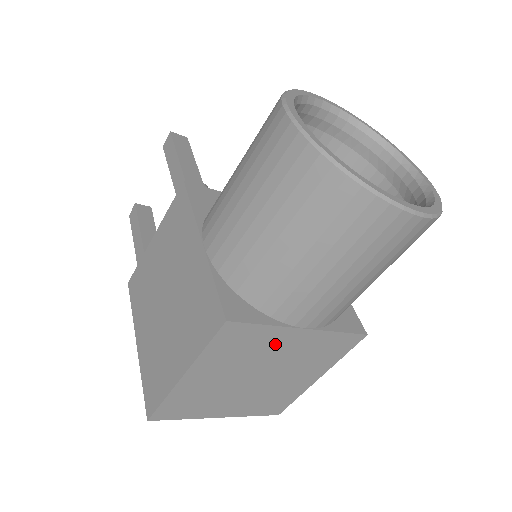
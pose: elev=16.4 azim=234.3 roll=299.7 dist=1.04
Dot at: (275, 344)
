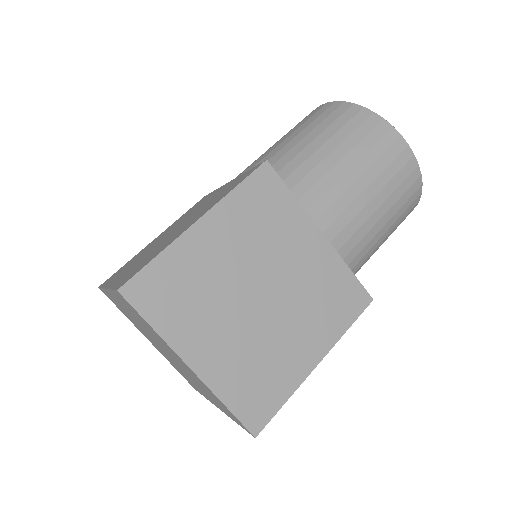
Dot at: (293, 238)
